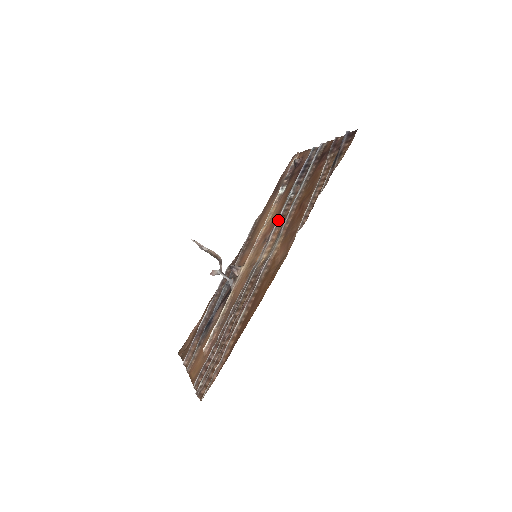
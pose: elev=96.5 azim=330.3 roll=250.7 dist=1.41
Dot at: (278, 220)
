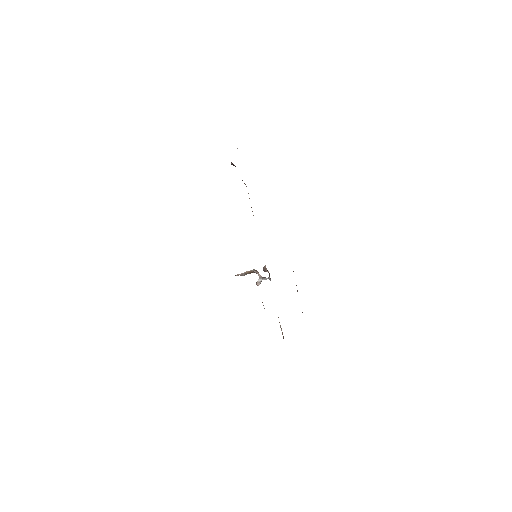
Dot at: occluded
